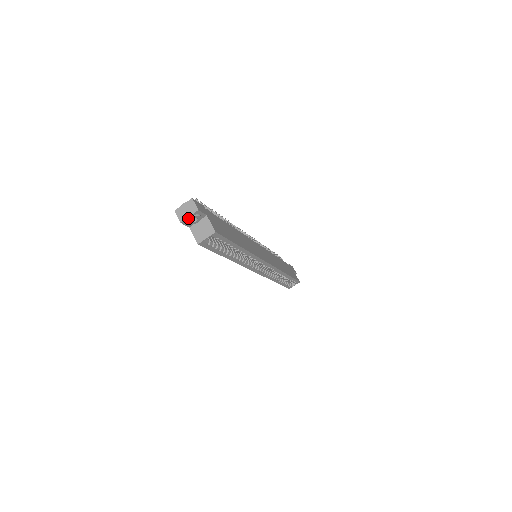
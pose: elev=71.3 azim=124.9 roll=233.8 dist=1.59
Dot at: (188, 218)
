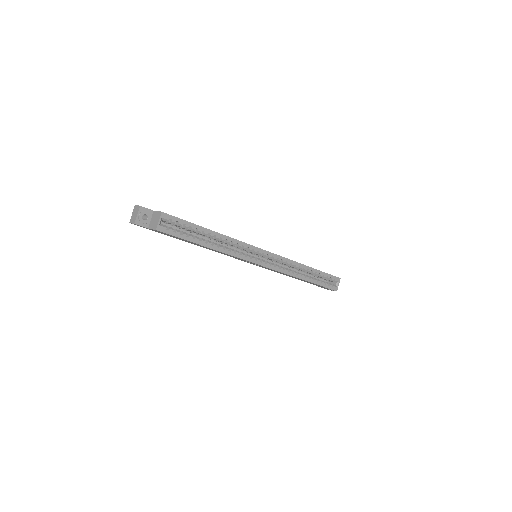
Dot at: (138, 217)
